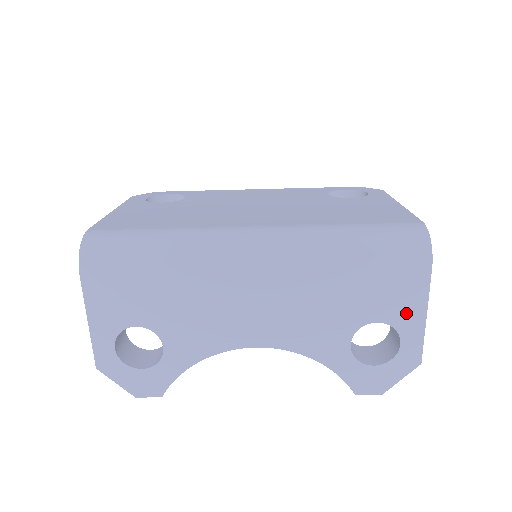
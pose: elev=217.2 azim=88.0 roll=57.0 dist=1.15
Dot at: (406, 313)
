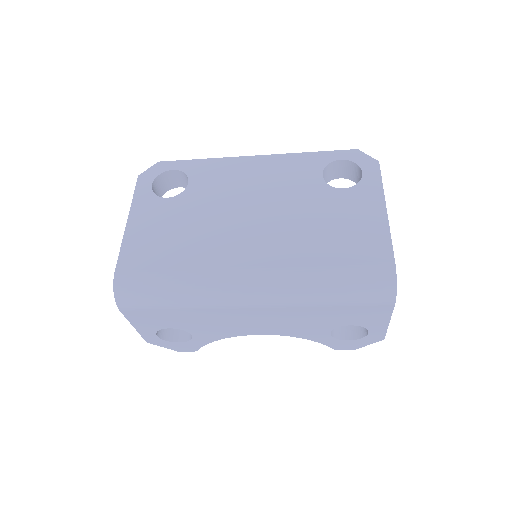
Dot at: (373, 322)
